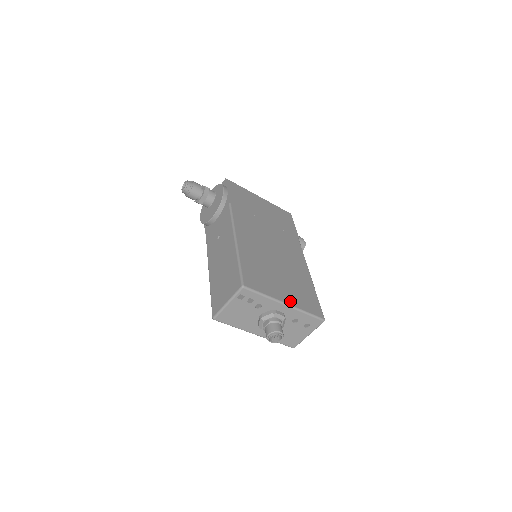
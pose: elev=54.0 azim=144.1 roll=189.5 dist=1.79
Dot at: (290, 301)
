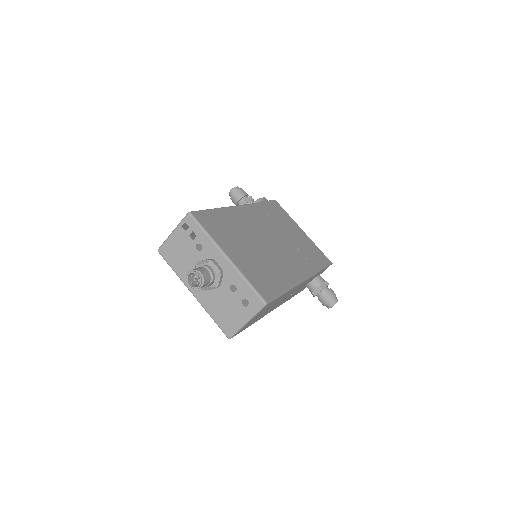
Dot at: (235, 260)
